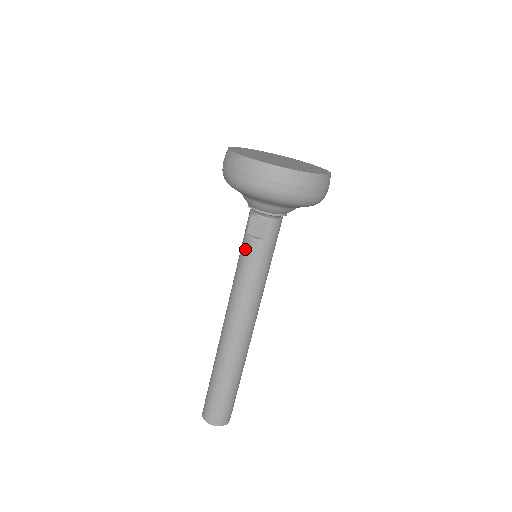
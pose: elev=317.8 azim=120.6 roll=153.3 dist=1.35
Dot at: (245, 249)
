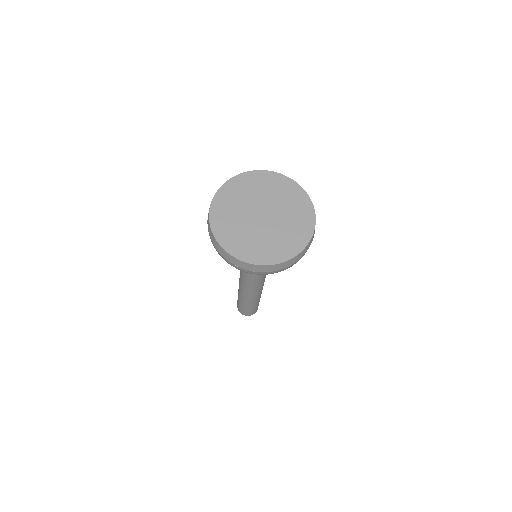
Dot at: occluded
